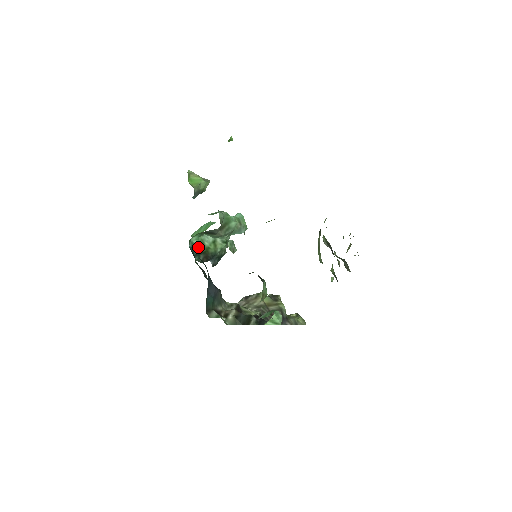
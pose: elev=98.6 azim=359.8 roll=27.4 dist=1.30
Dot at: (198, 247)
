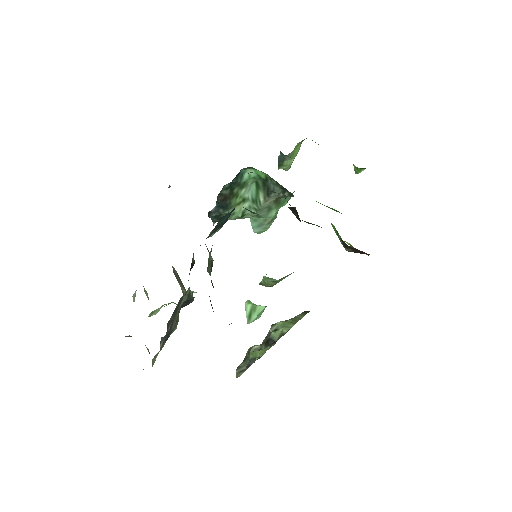
Dot at: (240, 182)
